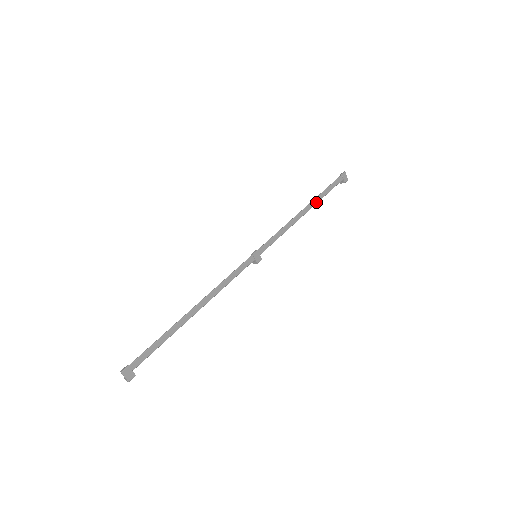
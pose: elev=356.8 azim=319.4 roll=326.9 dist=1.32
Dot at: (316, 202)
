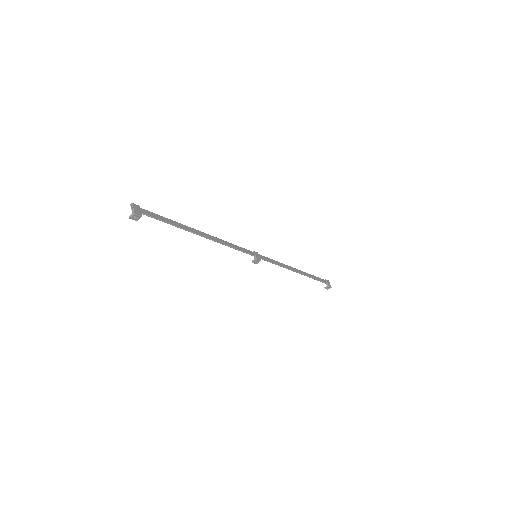
Dot at: (306, 275)
